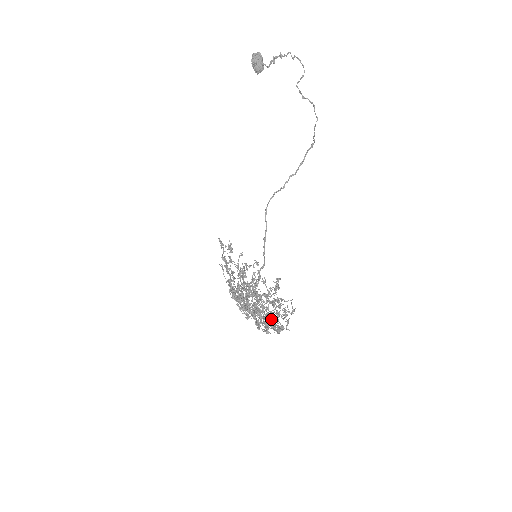
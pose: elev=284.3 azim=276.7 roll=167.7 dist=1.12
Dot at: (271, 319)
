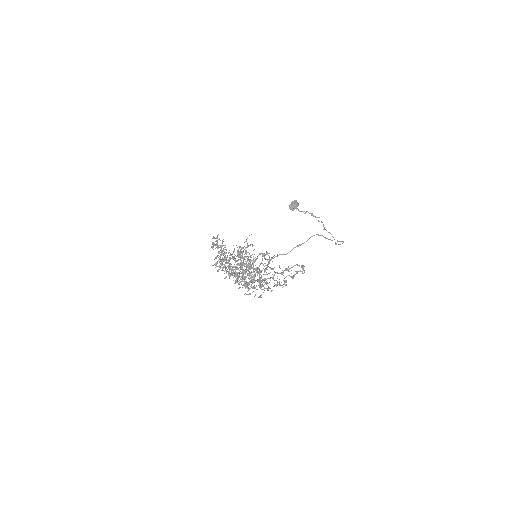
Dot at: (262, 281)
